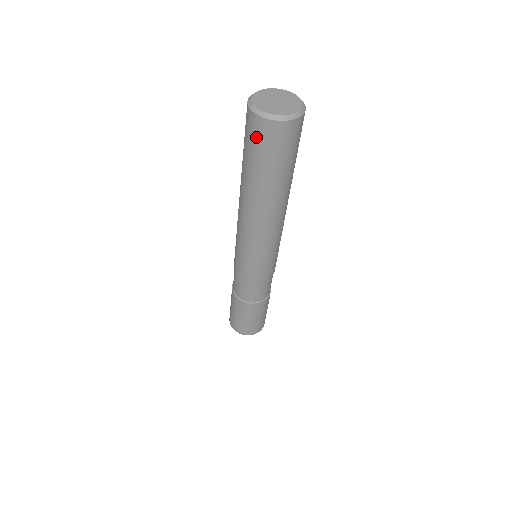
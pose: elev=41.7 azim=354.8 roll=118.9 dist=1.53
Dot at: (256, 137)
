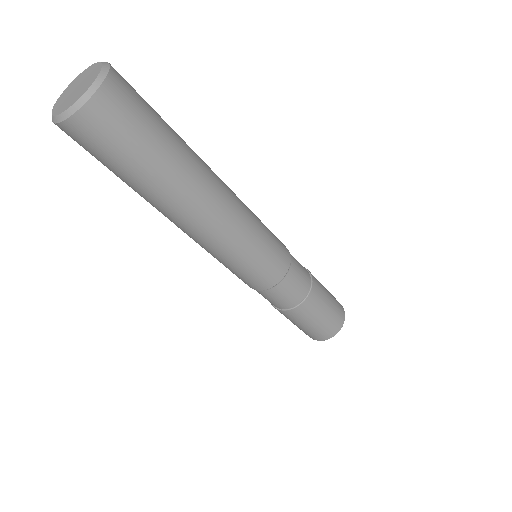
Dot at: (103, 138)
